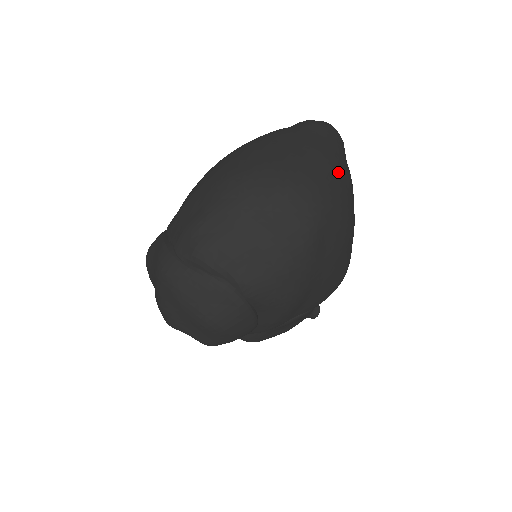
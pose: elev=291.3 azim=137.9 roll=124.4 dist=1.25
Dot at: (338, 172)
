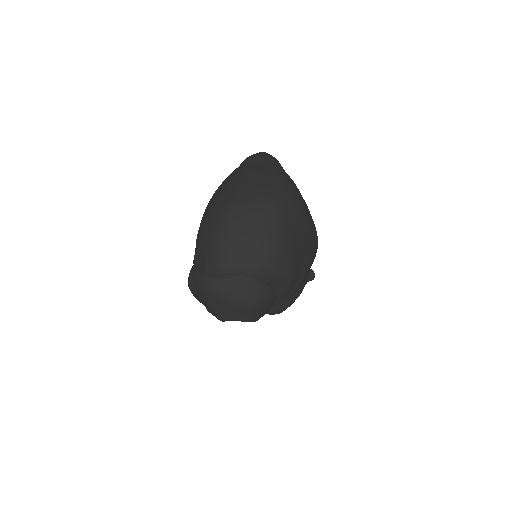
Dot at: (281, 181)
